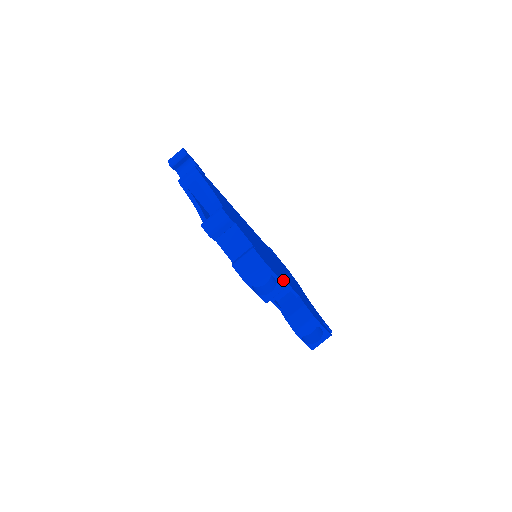
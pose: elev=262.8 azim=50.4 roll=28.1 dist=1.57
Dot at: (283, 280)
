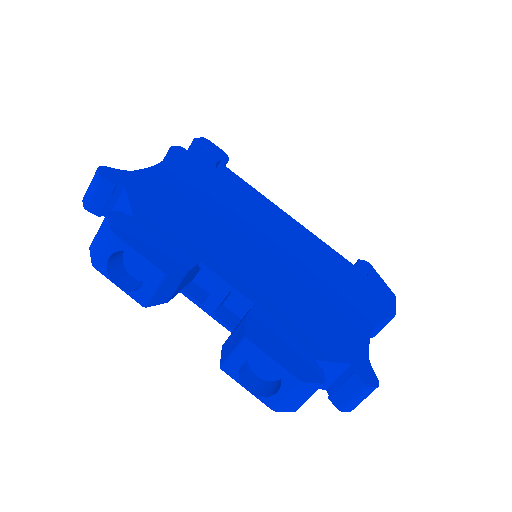
Dot at: (186, 268)
